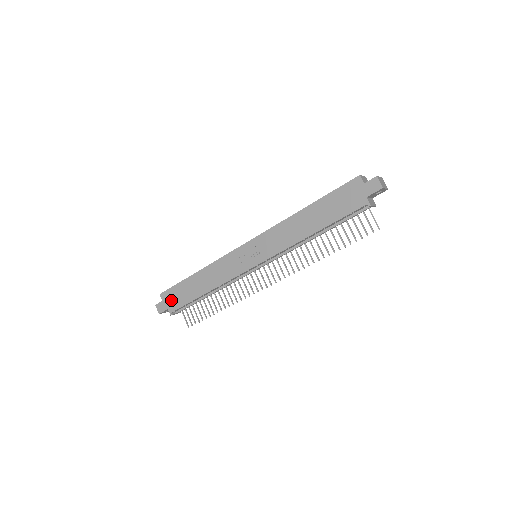
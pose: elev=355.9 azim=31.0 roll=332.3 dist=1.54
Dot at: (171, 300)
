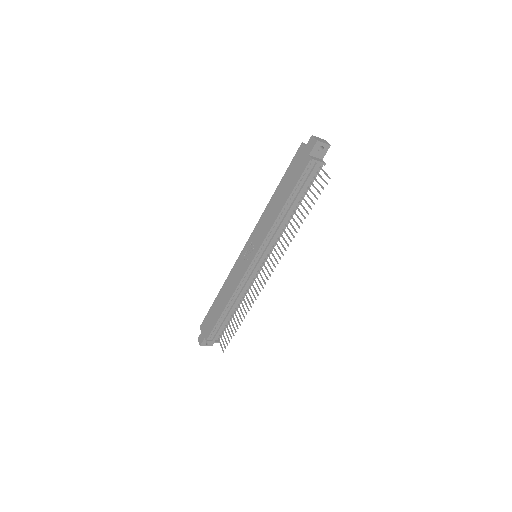
Dot at: (206, 328)
